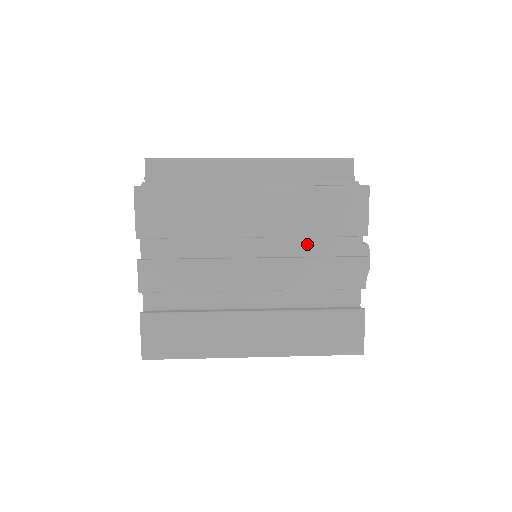
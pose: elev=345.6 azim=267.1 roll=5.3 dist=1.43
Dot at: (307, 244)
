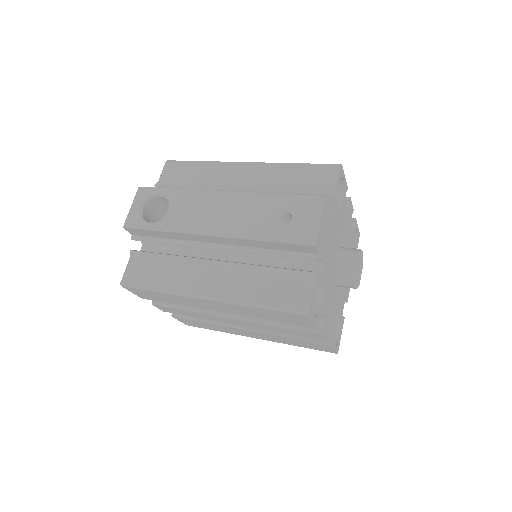
Dot at: occluded
